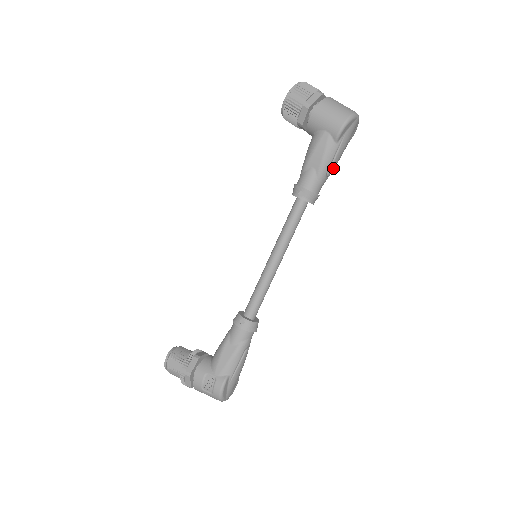
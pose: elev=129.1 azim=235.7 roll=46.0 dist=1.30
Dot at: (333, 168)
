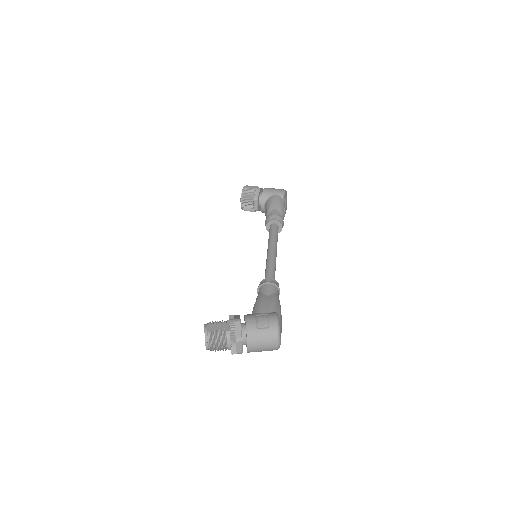
Dot at: occluded
